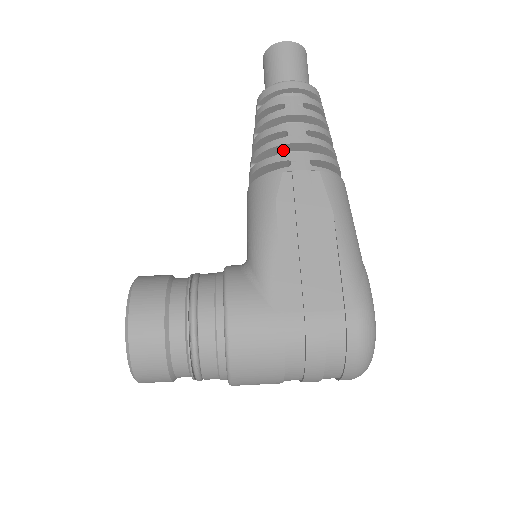
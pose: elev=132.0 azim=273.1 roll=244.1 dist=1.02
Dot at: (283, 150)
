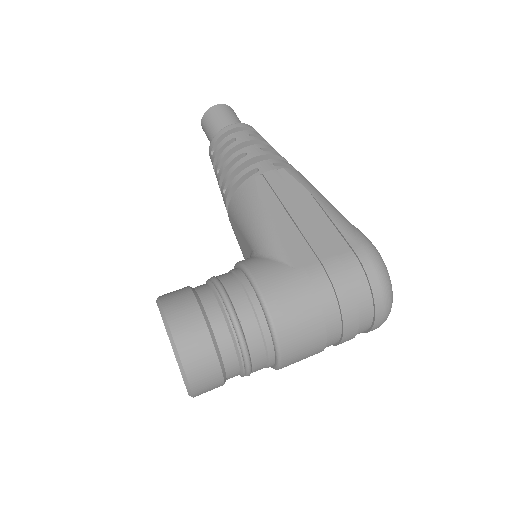
Dot at: occluded
